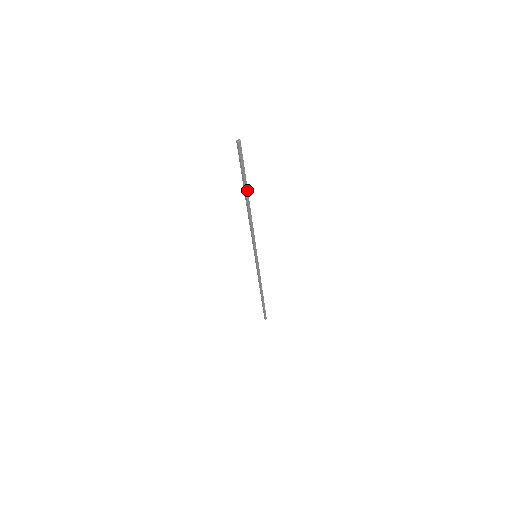
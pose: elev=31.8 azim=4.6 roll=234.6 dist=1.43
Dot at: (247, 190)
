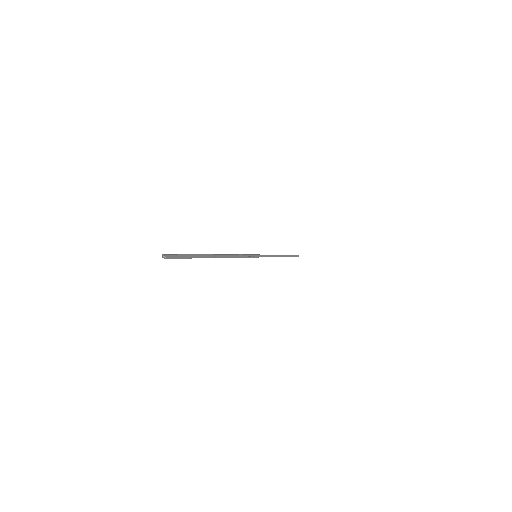
Dot at: (207, 256)
